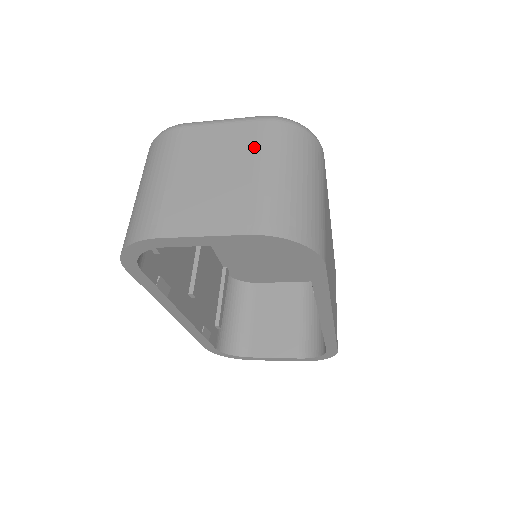
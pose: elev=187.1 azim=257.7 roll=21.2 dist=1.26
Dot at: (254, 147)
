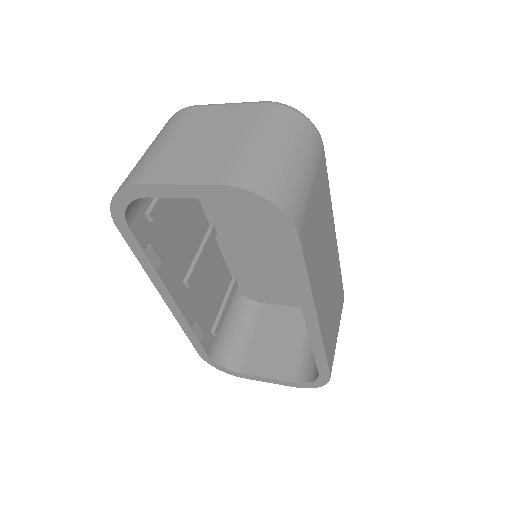
Dot at: (249, 122)
